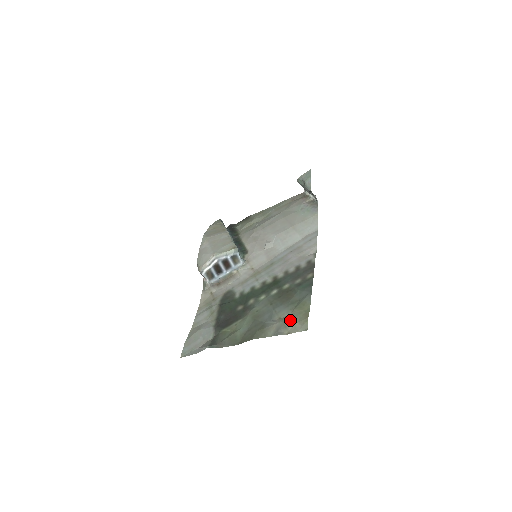
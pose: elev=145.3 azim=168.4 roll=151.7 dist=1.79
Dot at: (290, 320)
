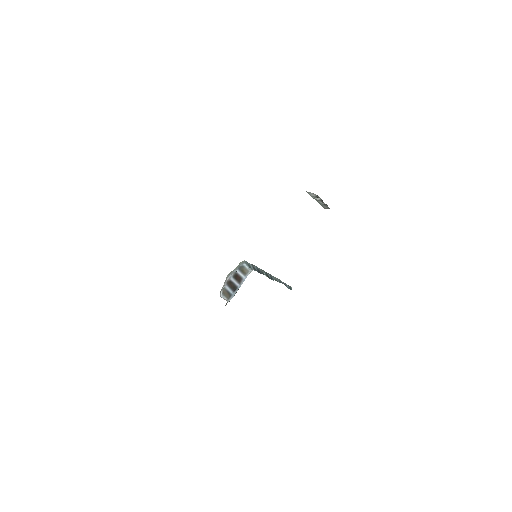
Dot at: occluded
